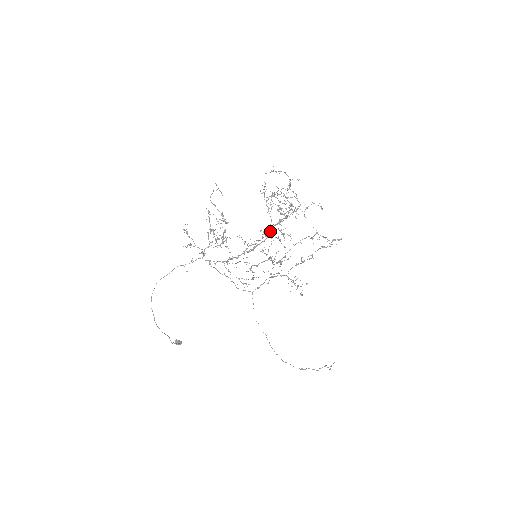
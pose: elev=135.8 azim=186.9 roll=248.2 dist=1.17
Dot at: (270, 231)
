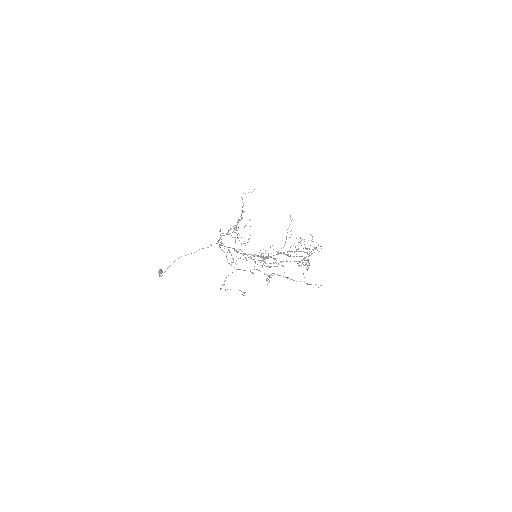
Dot at: (278, 254)
